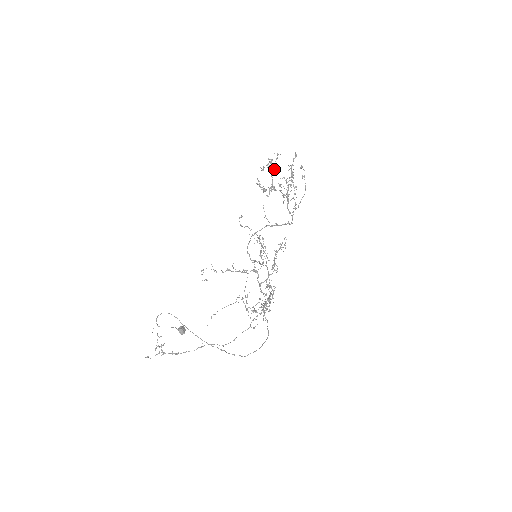
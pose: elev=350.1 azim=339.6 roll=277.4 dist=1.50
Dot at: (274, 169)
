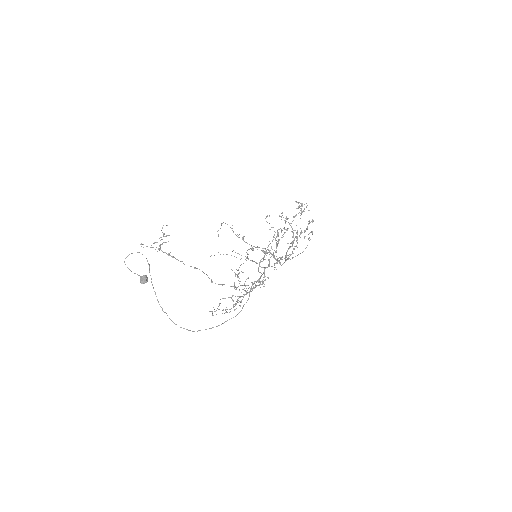
Dot at: (300, 213)
